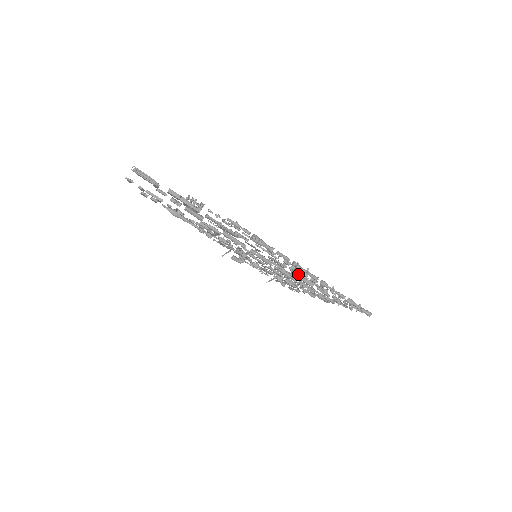
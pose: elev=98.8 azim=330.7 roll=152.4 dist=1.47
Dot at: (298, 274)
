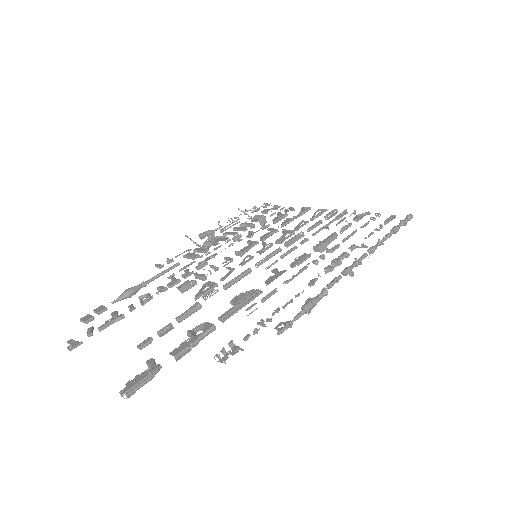
Dot at: occluded
